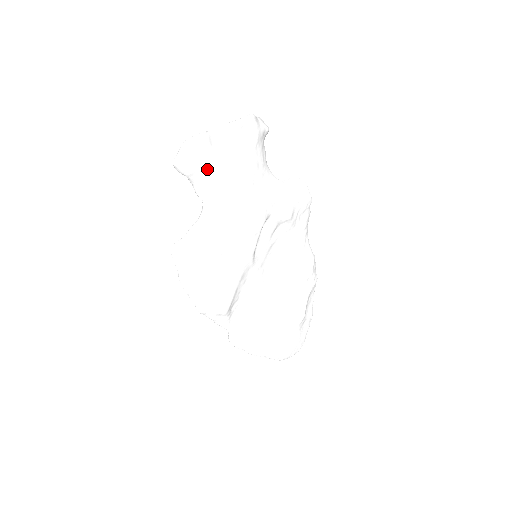
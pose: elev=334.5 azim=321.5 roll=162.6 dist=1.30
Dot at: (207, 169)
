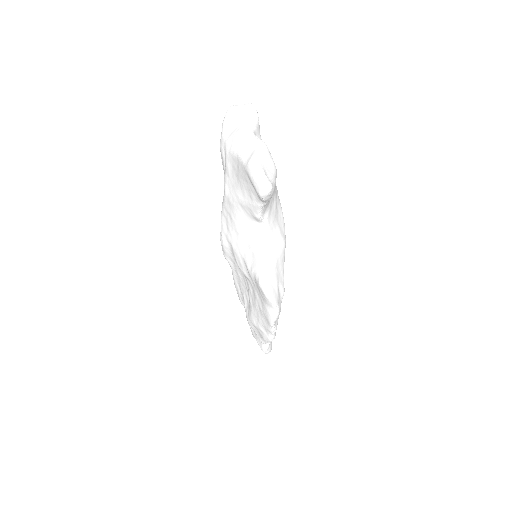
Dot at: occluded
